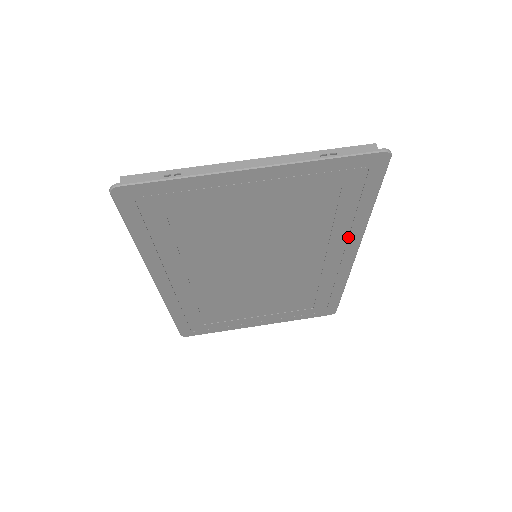
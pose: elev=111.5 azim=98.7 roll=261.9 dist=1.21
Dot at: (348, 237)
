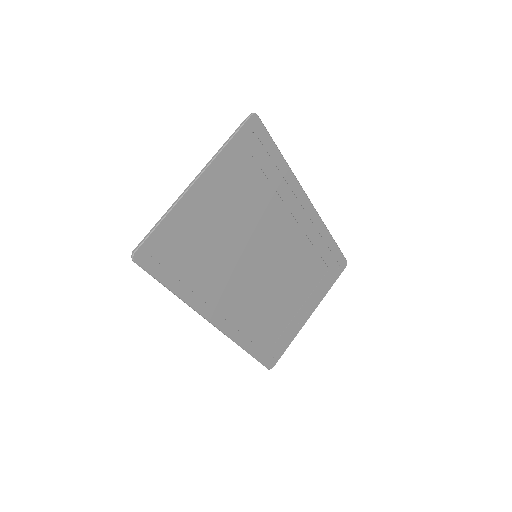
Dot at: (291, 189)
